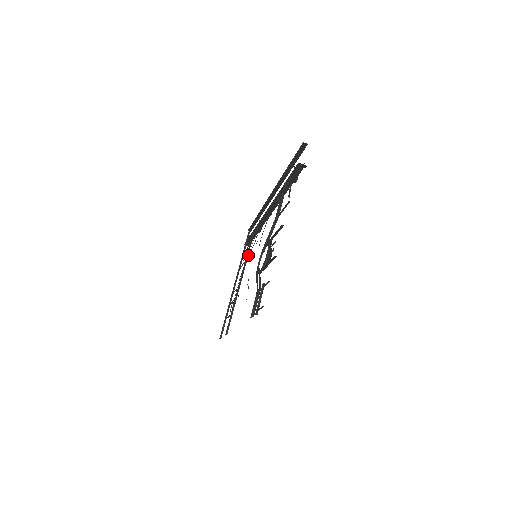
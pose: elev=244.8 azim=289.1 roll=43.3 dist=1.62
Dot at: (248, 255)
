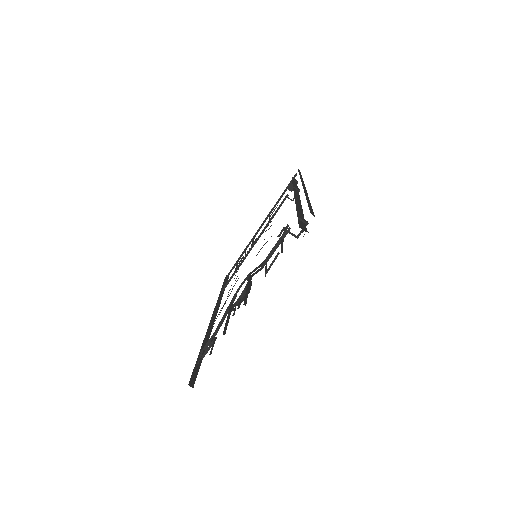
Dot at: occluded
